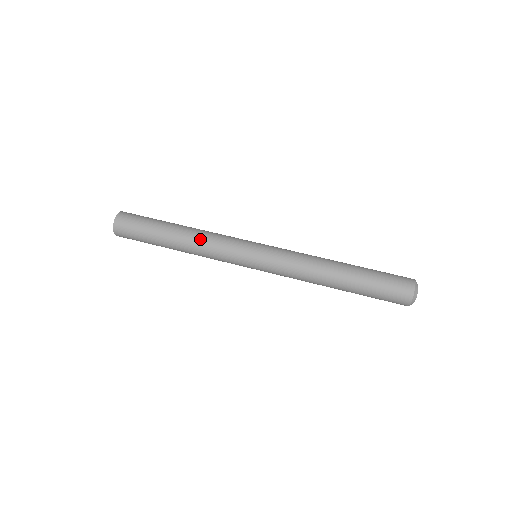
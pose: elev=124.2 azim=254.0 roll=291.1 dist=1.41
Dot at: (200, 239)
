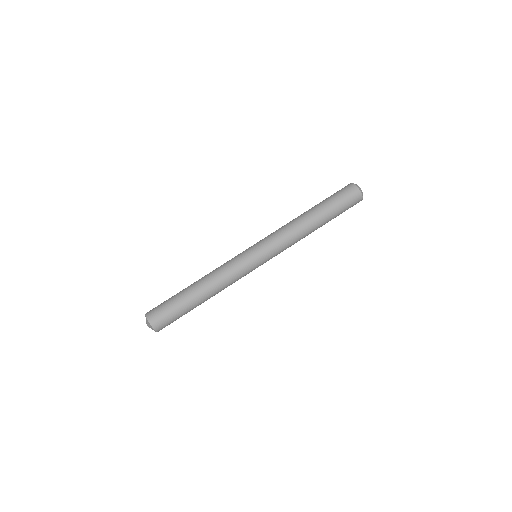
Dot at: (221, 286)
